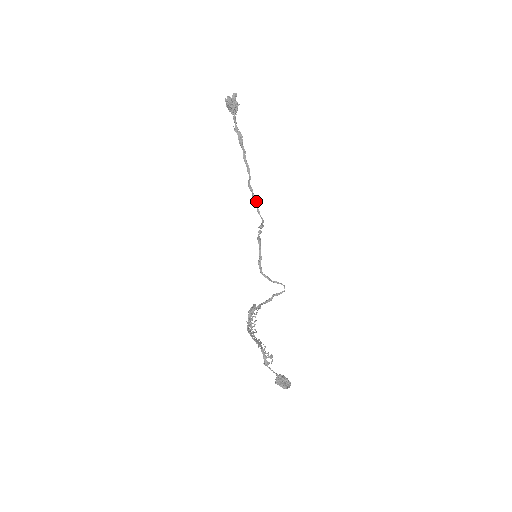
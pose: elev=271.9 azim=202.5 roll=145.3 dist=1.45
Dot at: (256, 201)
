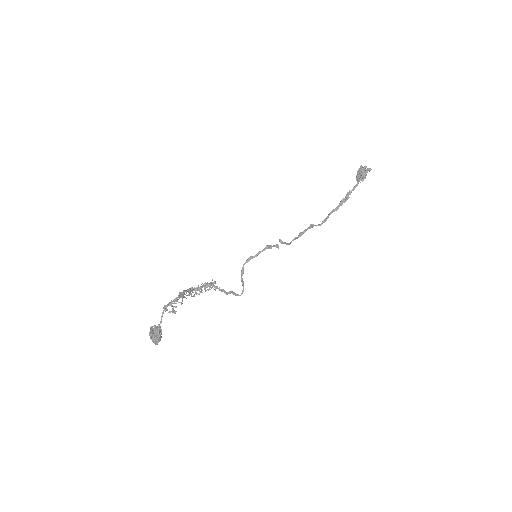
Dot at: (302, 233)
